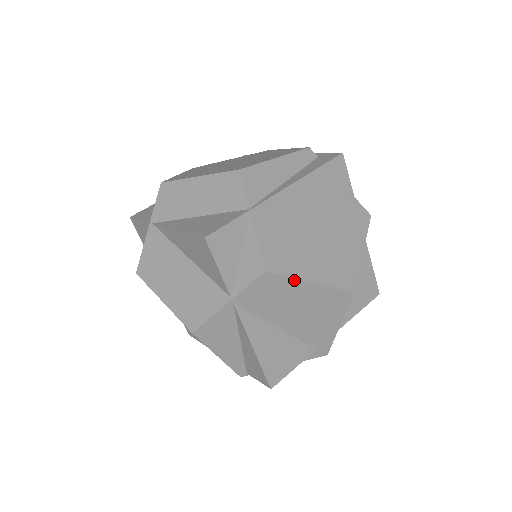
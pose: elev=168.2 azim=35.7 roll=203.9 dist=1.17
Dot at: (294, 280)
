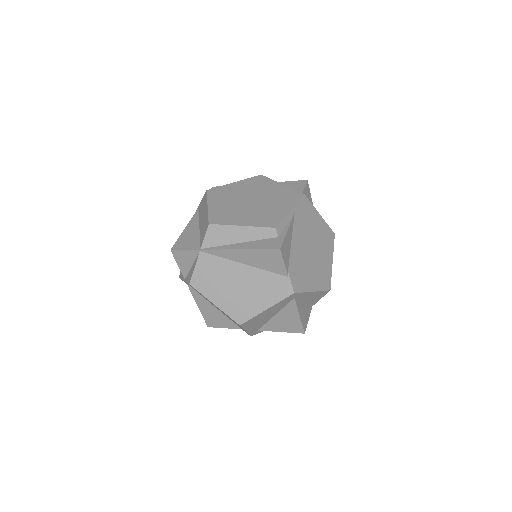
Dot at: (205, 297)
